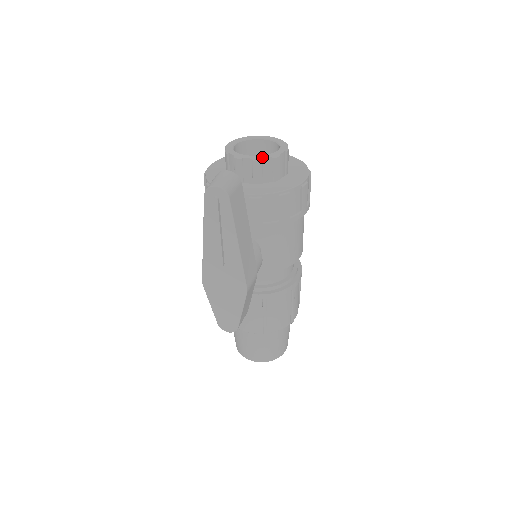
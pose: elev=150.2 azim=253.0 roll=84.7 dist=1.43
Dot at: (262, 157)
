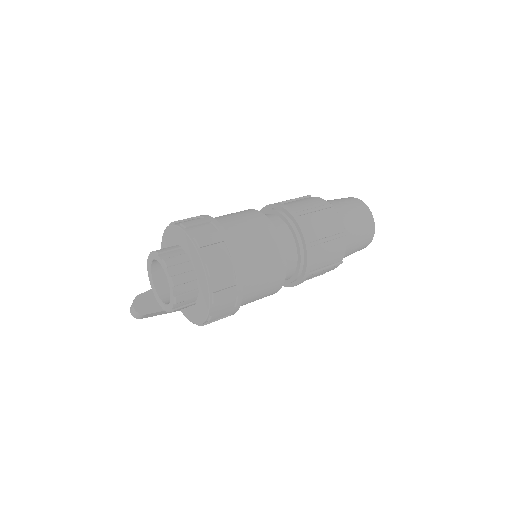
Dot at: (158, 302)
